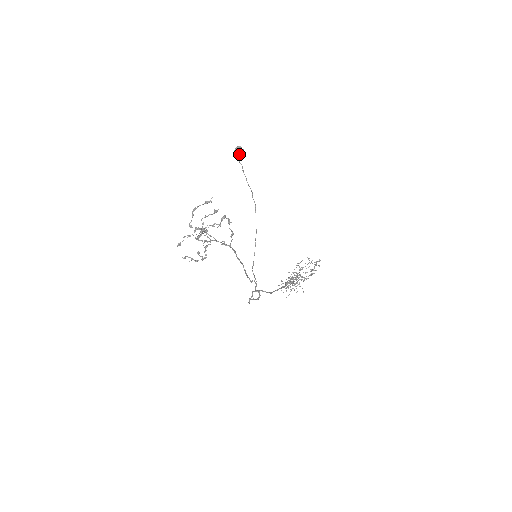
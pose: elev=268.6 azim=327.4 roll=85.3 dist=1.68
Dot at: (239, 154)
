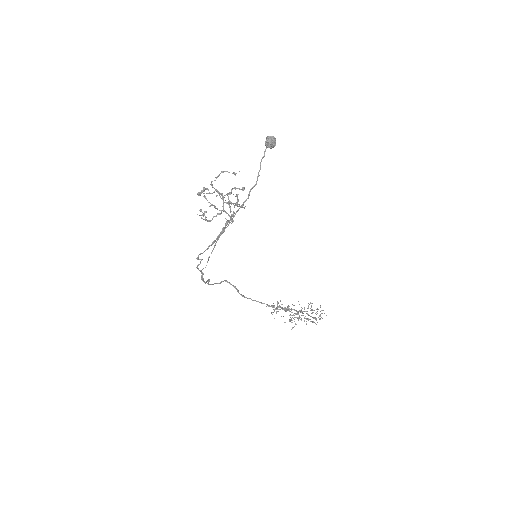
Dot at: (266, 142)
